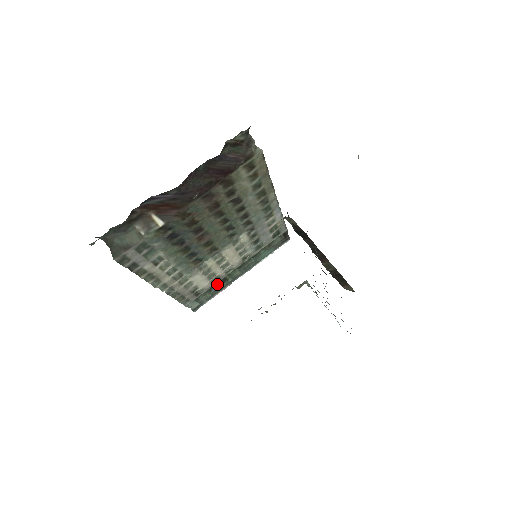
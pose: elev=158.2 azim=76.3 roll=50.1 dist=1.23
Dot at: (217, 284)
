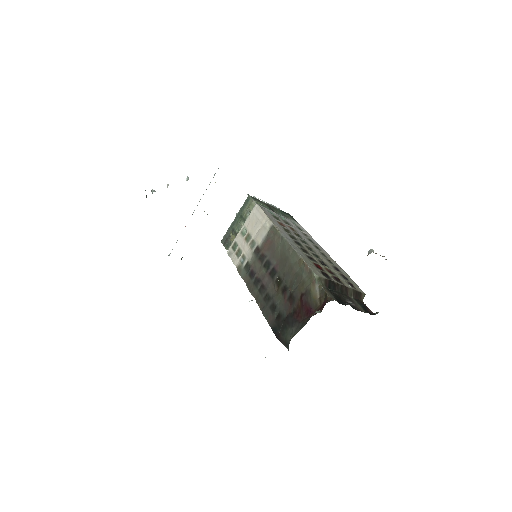
Dot at: occluded
